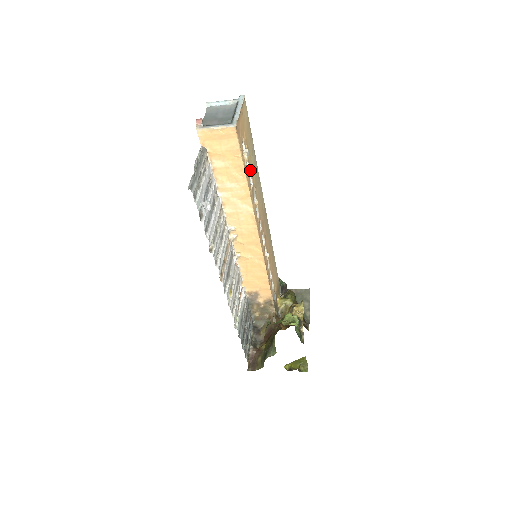
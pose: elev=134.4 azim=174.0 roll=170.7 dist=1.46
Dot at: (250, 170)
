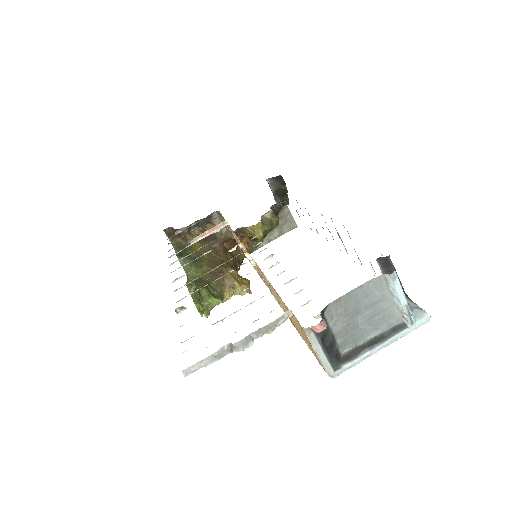
Dot at: (317, 318)
